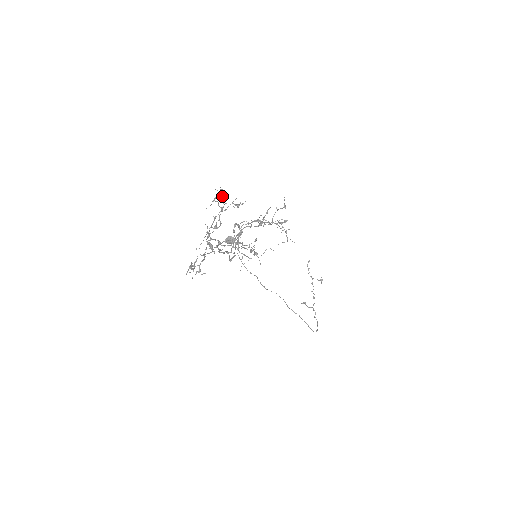
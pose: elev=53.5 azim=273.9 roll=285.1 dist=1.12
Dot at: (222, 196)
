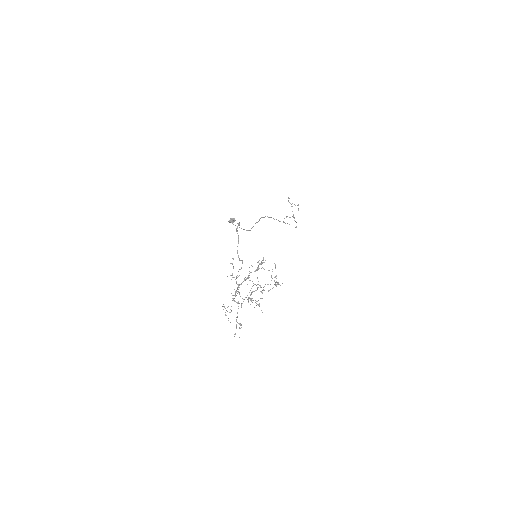
Dot at: (237, 277)
